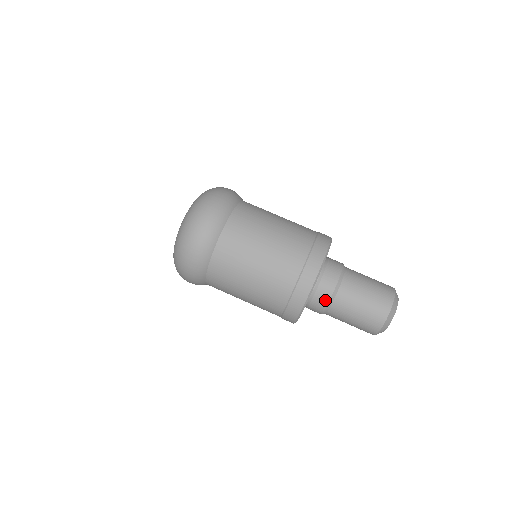
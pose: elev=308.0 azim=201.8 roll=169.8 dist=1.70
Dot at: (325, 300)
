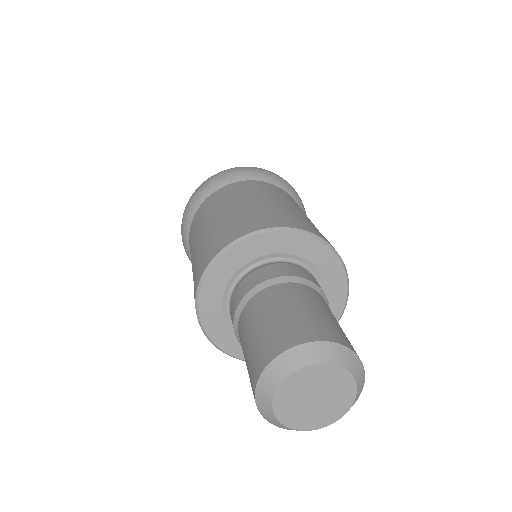
Dot at: (238, 300)
